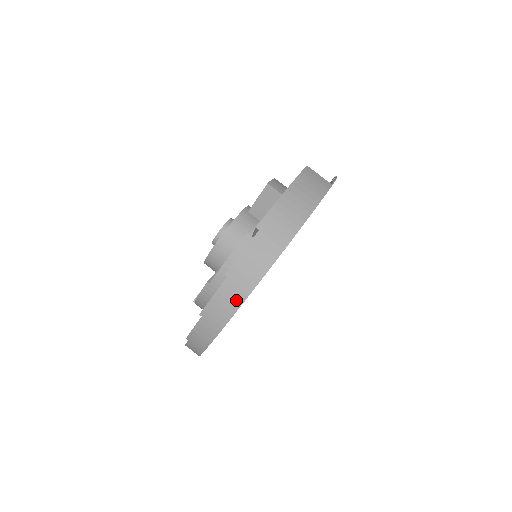
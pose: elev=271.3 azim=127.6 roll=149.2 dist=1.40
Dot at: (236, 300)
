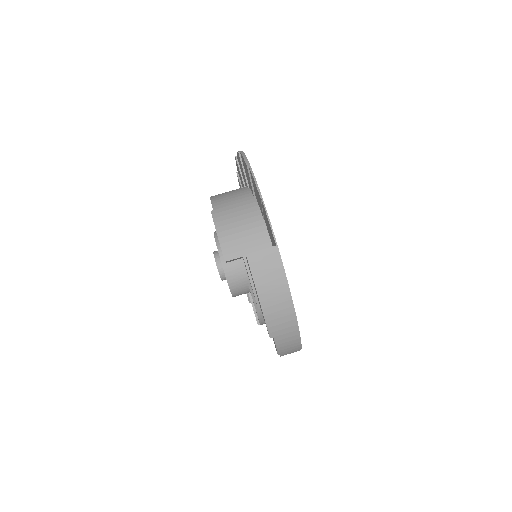
Dot at: (296, 351)
